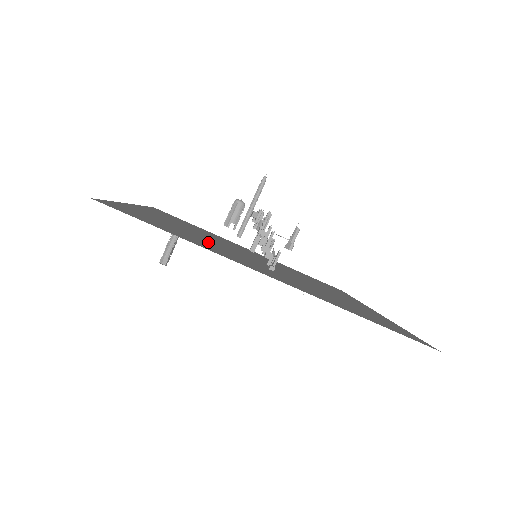
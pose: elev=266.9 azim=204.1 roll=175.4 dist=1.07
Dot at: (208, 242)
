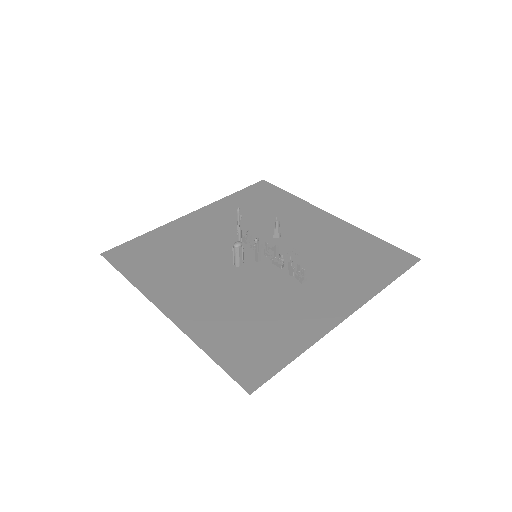
Dot at: (263, 305)
